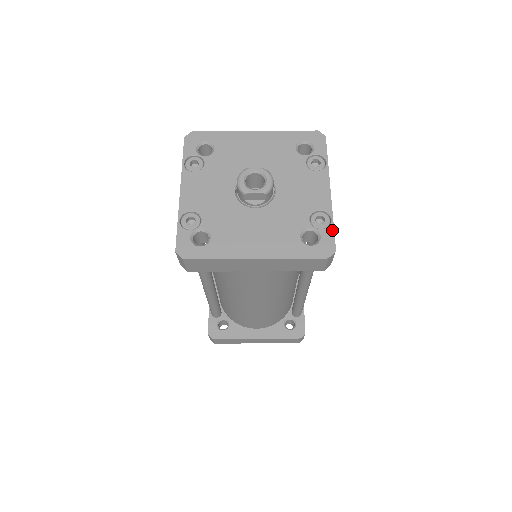
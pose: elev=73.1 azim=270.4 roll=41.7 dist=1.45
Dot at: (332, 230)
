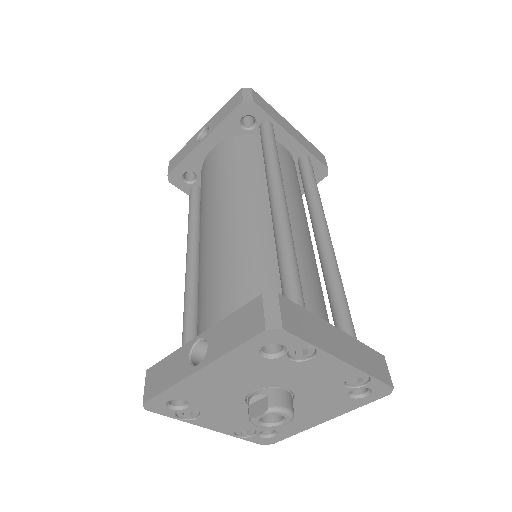
Dot at: (377, 381)
